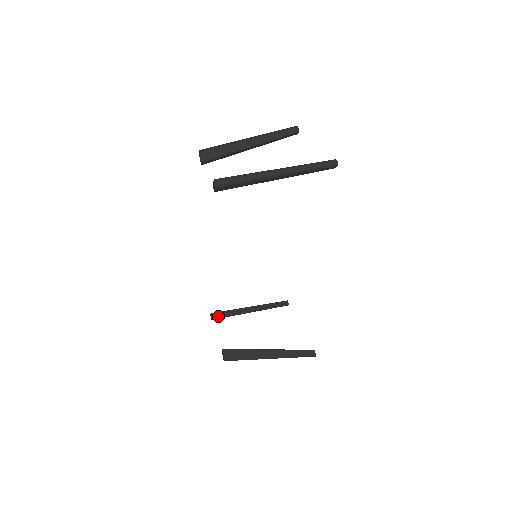
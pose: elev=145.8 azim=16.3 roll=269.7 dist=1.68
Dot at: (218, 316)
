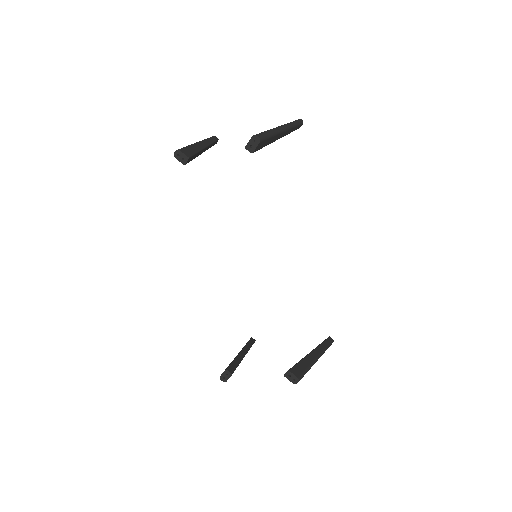
Dot at: (232, 370)
